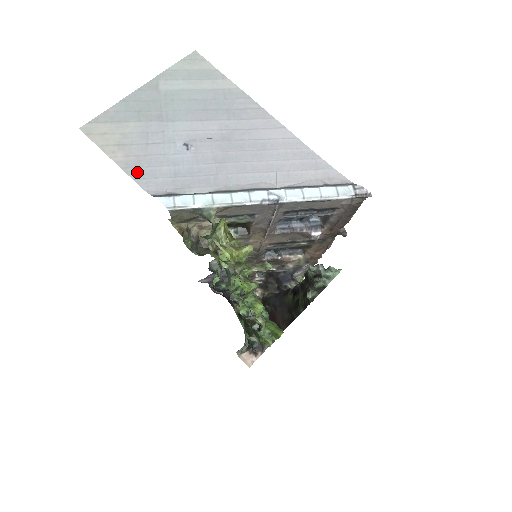
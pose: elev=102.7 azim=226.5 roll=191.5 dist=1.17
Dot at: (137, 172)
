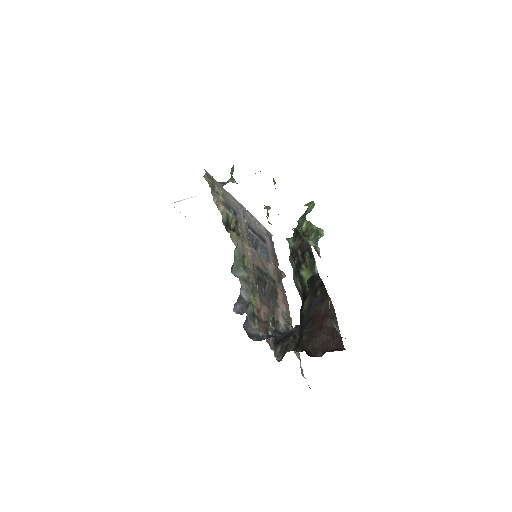
Dot at: occluded
